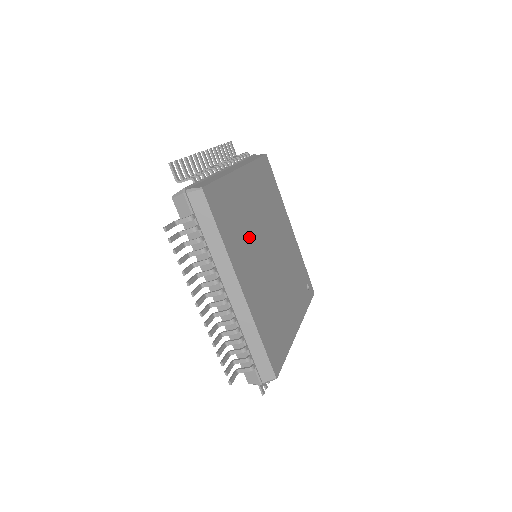
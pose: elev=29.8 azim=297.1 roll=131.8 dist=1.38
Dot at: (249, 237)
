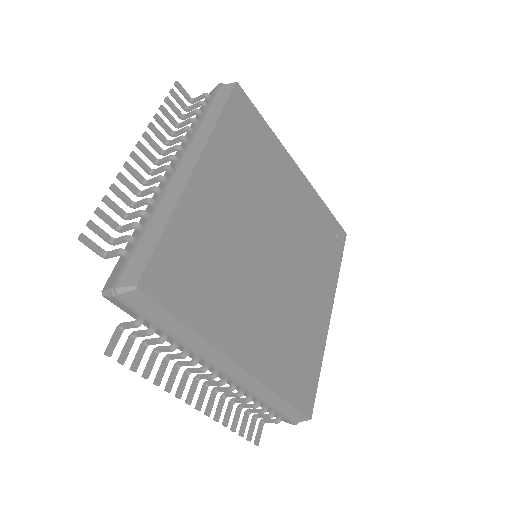
Dot at: (236, 271)
